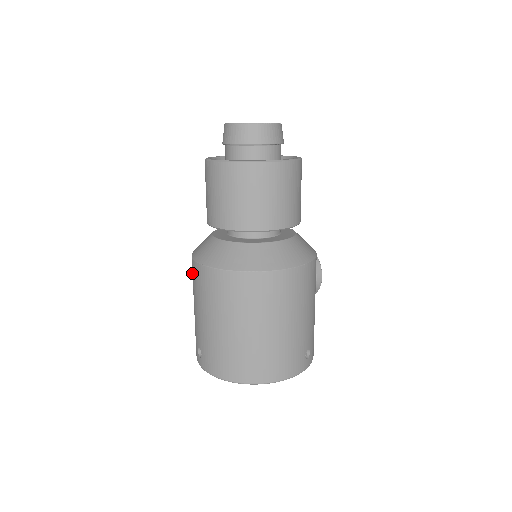
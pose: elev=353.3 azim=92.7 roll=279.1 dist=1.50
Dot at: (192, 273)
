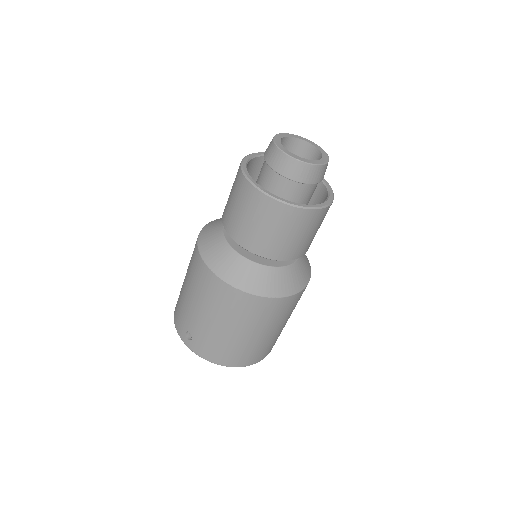
Dot at: (197, 272)
